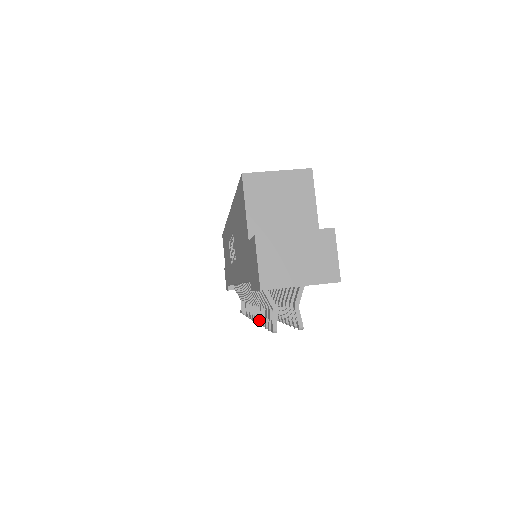
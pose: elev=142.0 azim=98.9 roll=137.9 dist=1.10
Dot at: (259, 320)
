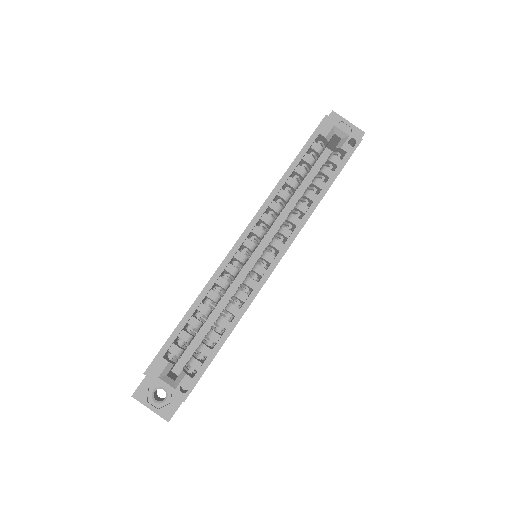
Dot at: occluded
